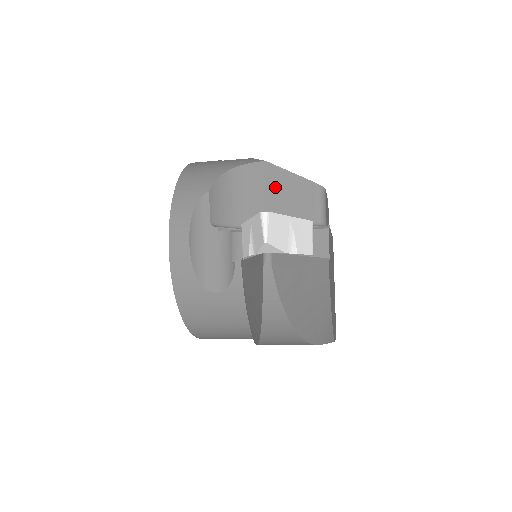
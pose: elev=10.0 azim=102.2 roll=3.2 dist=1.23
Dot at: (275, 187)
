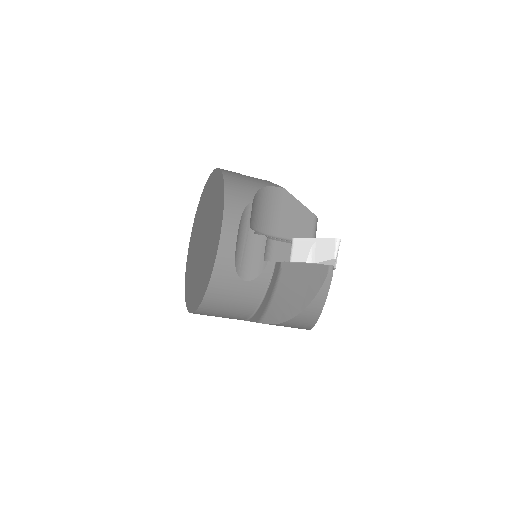
Dot at: (288, 210)
